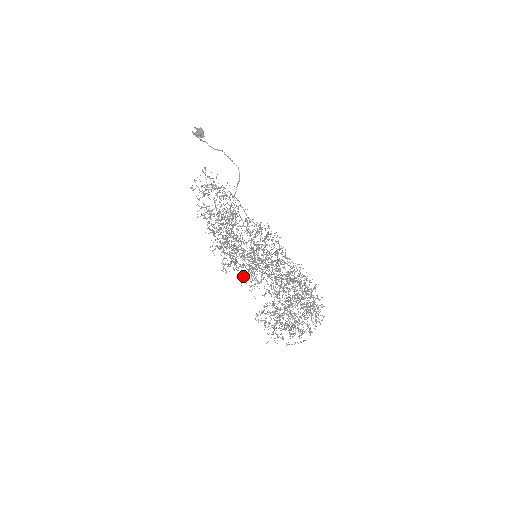
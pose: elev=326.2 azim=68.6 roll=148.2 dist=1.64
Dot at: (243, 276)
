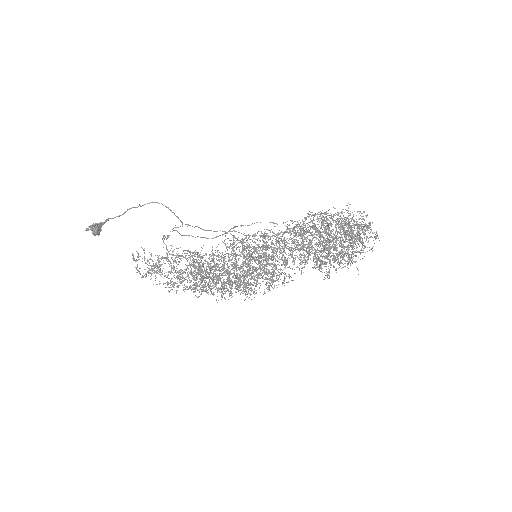
Dot at: occluded
